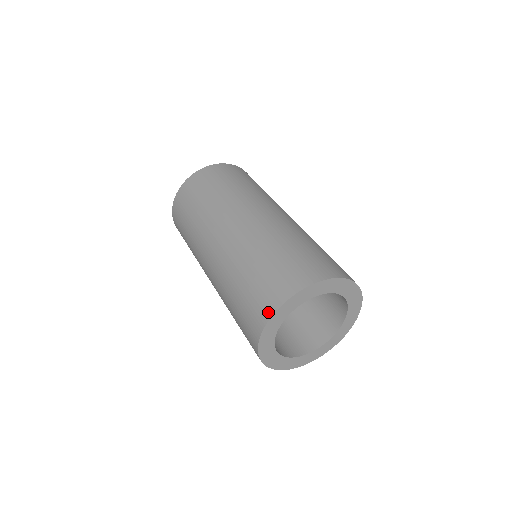
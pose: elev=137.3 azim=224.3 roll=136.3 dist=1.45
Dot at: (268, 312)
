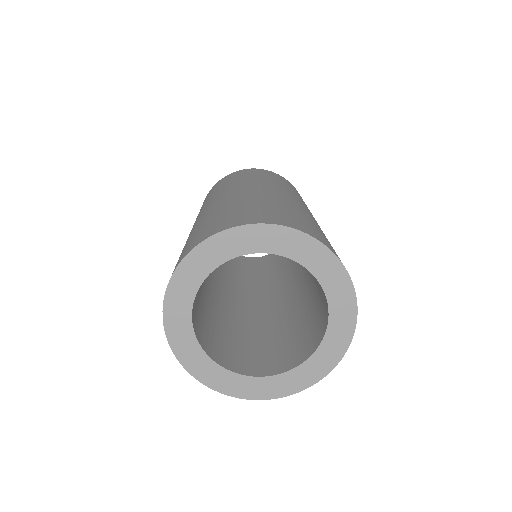
Dot at: (168, 334)
